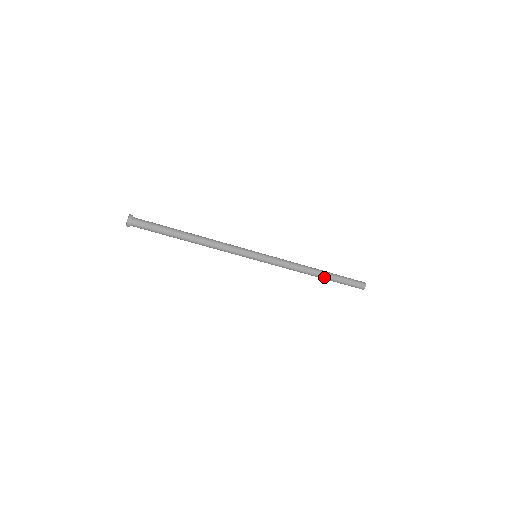
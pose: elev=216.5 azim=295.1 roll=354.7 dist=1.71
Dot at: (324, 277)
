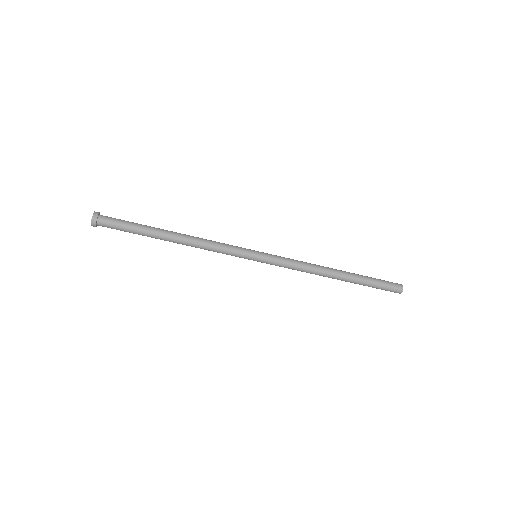
Dot at: (345, 281)
